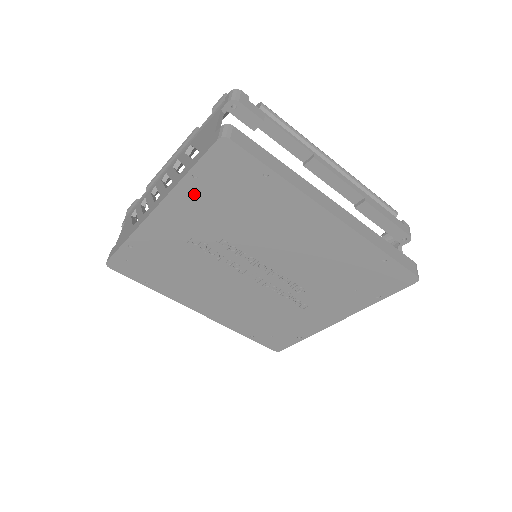
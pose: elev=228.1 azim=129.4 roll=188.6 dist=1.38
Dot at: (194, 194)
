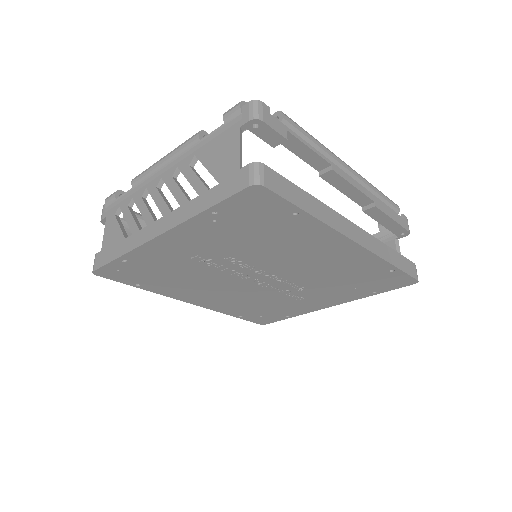
Dot at: (209, 225)
